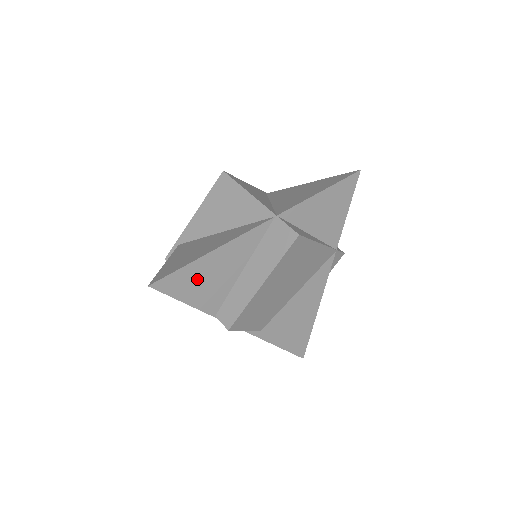
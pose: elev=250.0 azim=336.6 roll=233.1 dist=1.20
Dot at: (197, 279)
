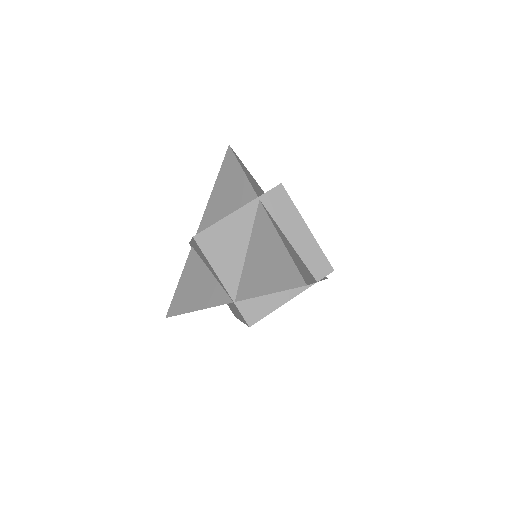
Dot at: occluded
